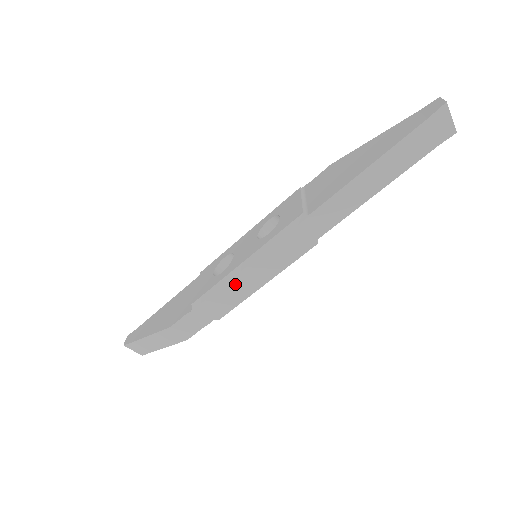
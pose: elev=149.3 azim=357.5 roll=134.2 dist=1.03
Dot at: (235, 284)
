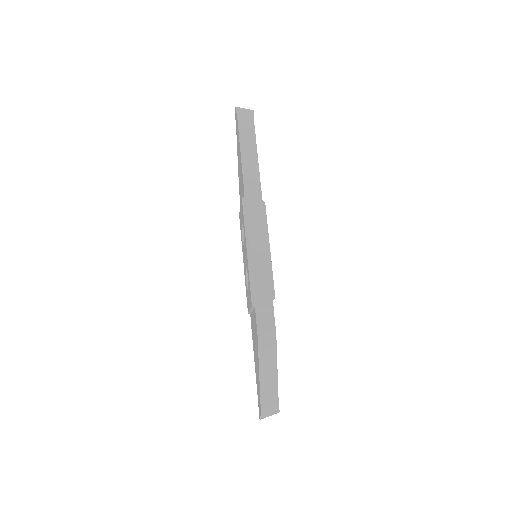
Dot at: (257, 265)
